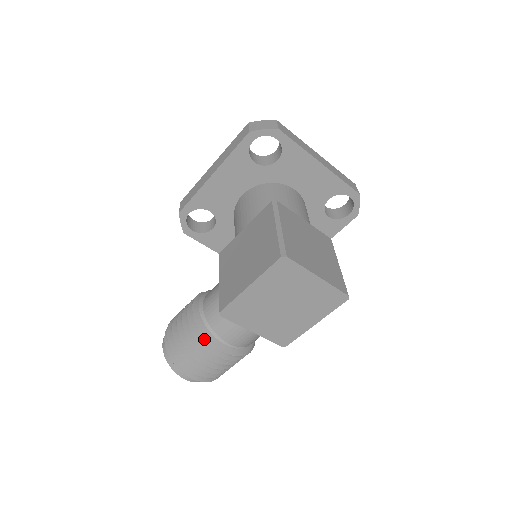
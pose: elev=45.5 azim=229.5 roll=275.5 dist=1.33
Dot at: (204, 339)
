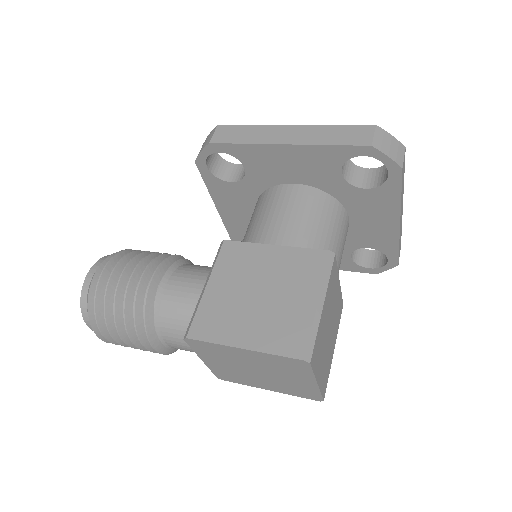
Dot at: (142, 323)
